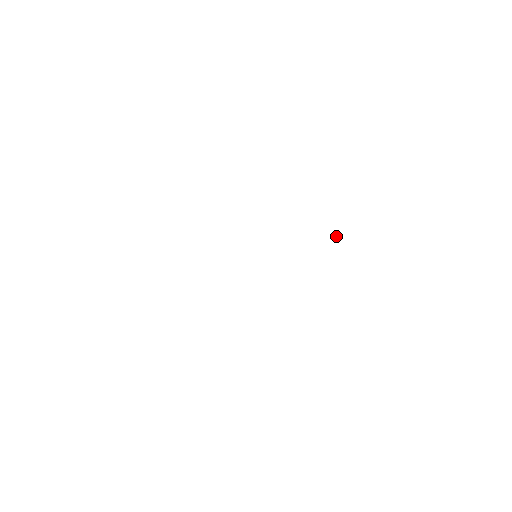
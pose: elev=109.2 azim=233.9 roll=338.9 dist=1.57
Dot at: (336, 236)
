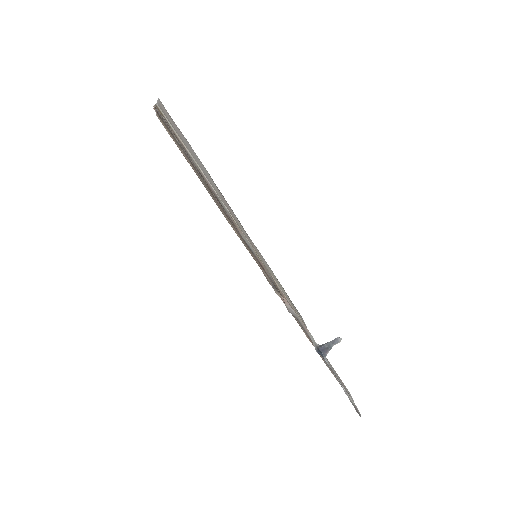
Dot at: occluded
